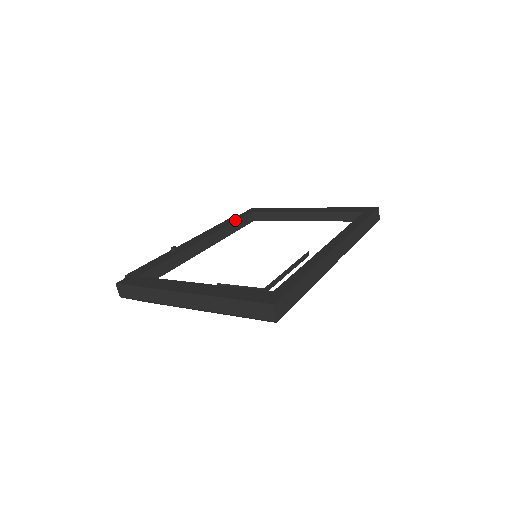
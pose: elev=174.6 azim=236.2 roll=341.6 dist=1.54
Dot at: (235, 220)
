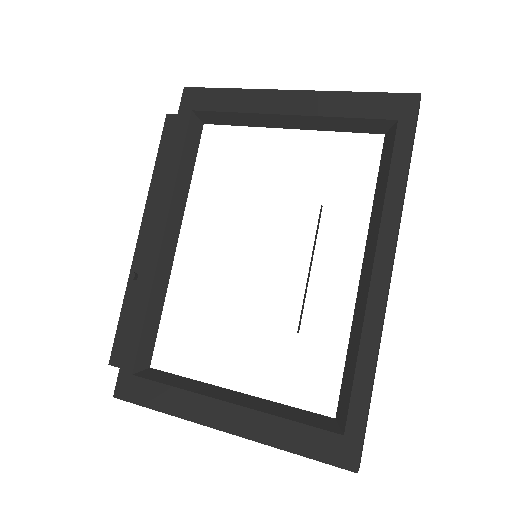
Dot at: (179, 151)
